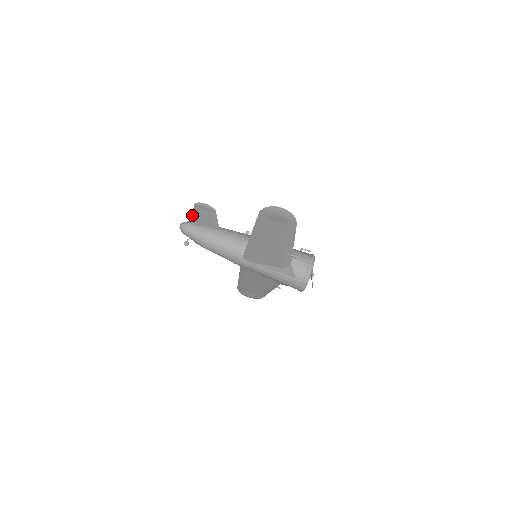
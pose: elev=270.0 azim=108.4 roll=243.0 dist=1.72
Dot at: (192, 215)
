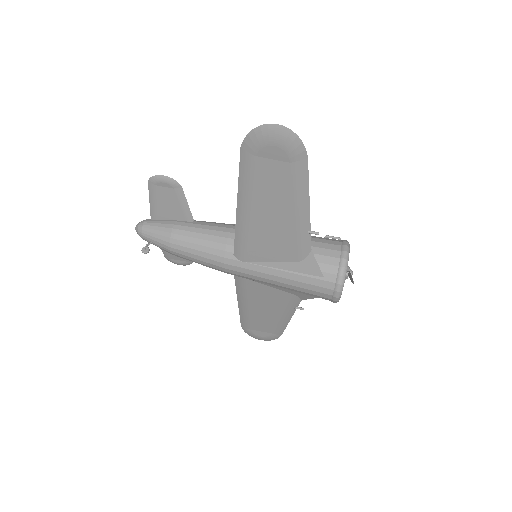
Dot at: occluded
